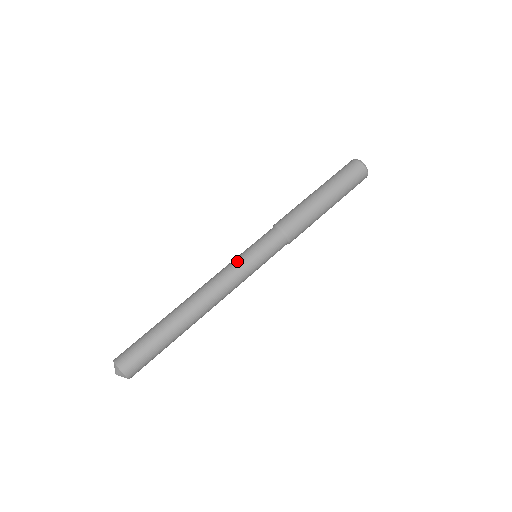
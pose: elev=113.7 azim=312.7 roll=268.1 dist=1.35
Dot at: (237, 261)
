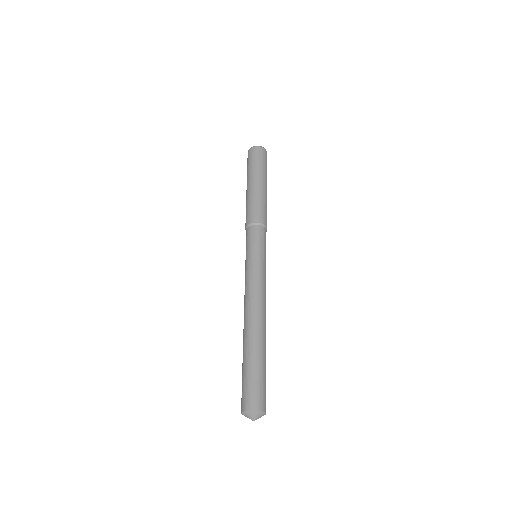
Dot at: (262, 268)
